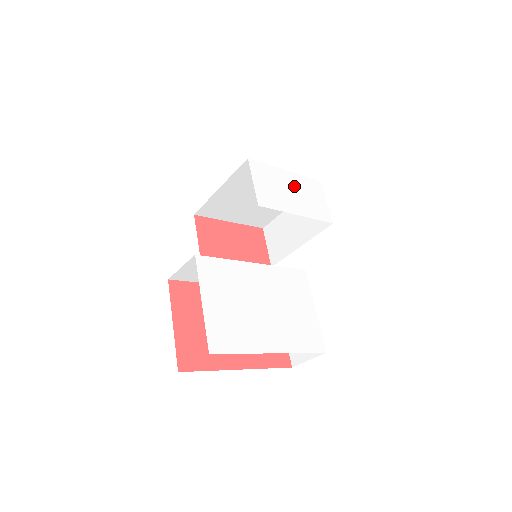
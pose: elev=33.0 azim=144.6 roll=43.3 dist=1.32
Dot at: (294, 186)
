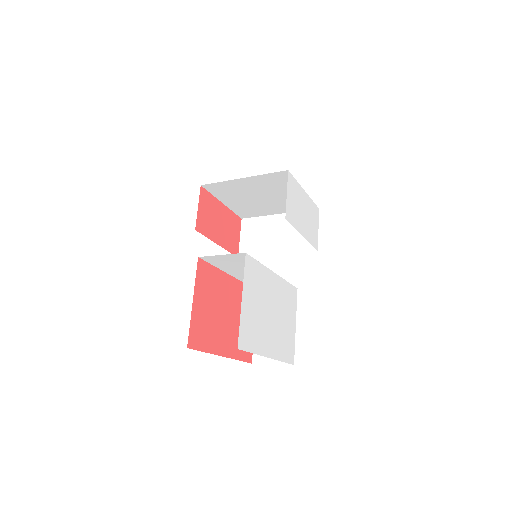
Dot at: (306, 208)
